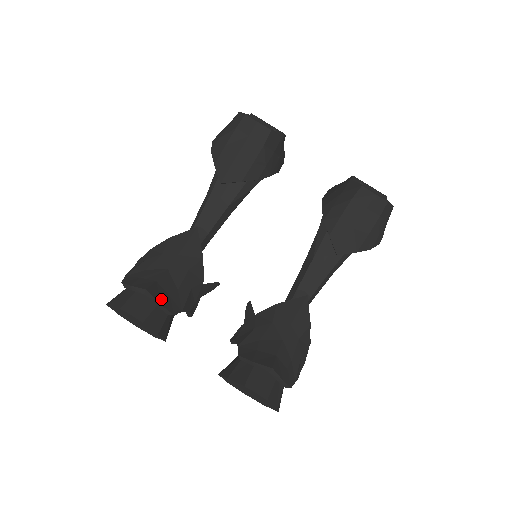
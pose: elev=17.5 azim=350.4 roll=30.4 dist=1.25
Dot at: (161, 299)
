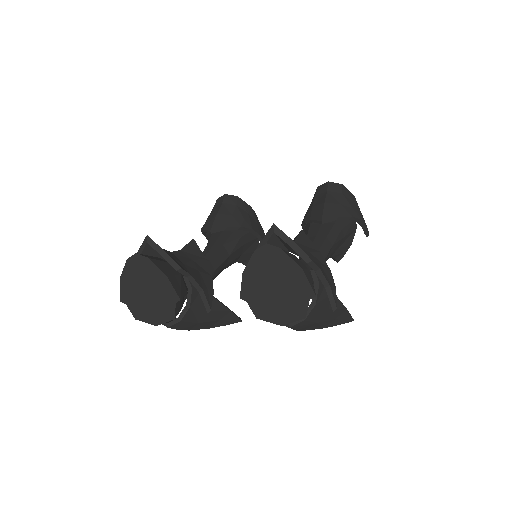
Dot at: (165, 252)
